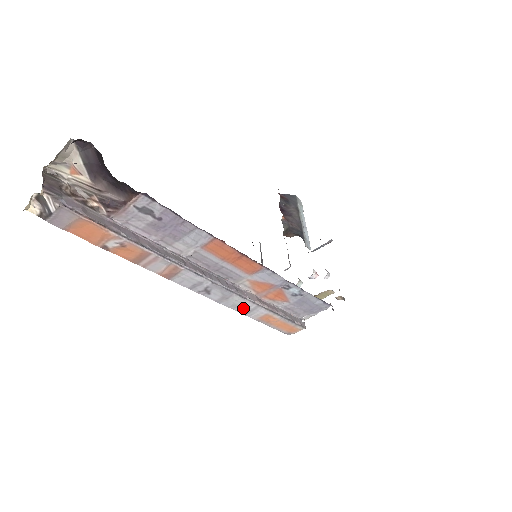
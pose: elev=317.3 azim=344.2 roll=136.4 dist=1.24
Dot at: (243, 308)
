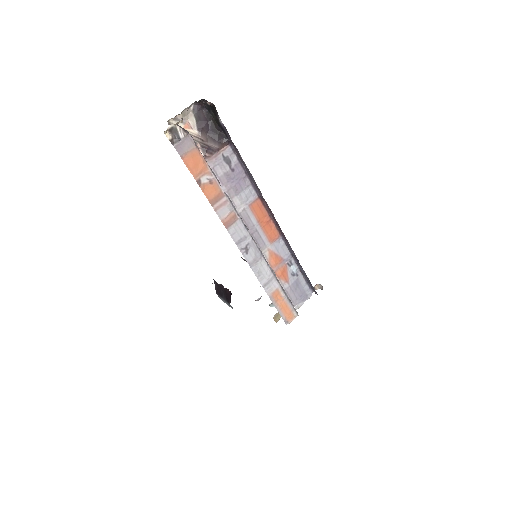
Dot at: (264, 278)
